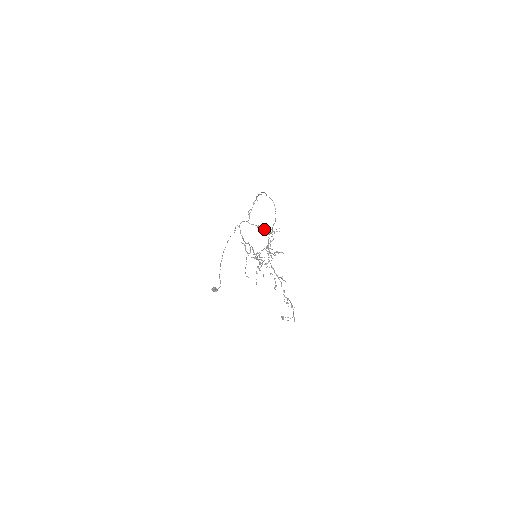
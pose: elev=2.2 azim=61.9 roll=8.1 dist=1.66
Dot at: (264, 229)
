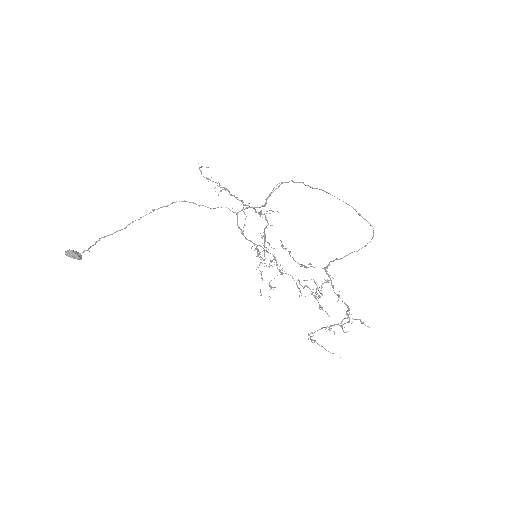
Dot at: occluded
